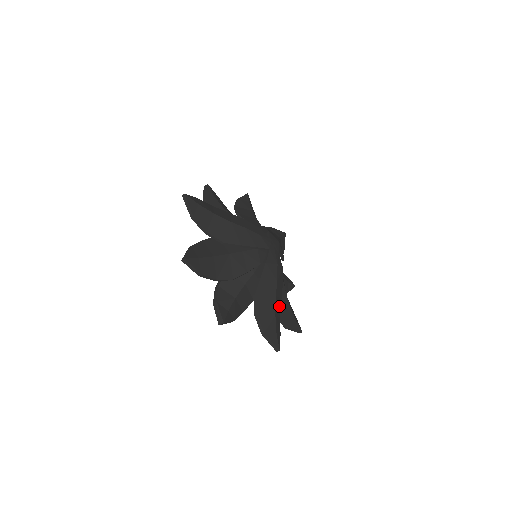
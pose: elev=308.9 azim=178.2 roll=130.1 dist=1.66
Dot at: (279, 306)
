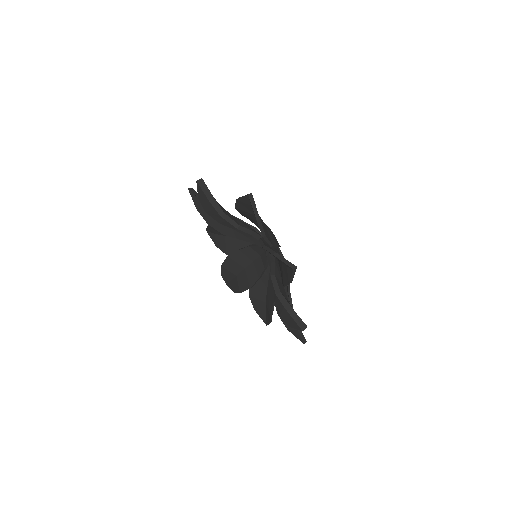
Dot at: occluded
